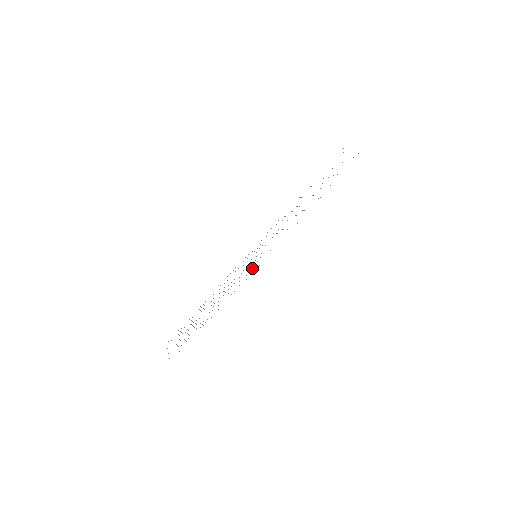
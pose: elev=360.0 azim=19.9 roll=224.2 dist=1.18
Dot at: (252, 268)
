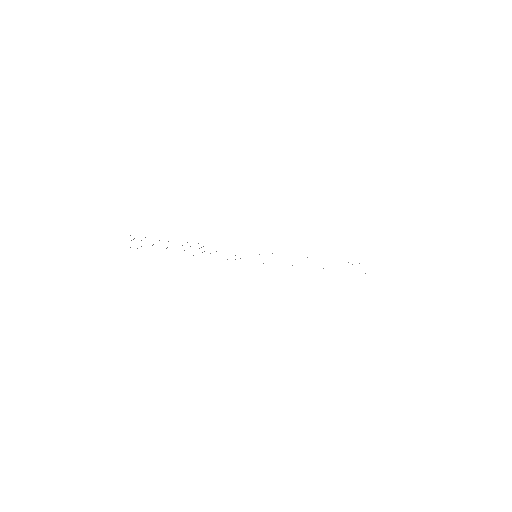
Dot at: occluded
